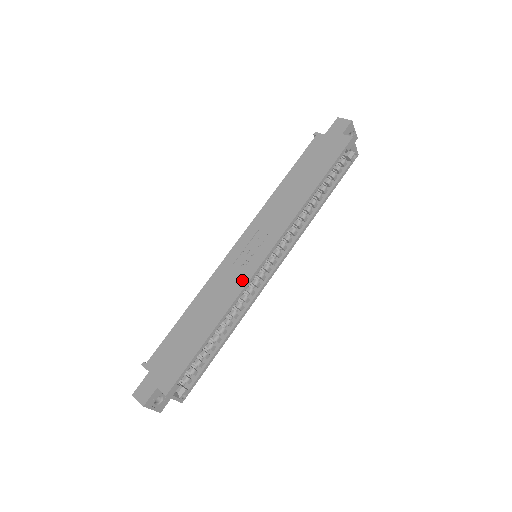
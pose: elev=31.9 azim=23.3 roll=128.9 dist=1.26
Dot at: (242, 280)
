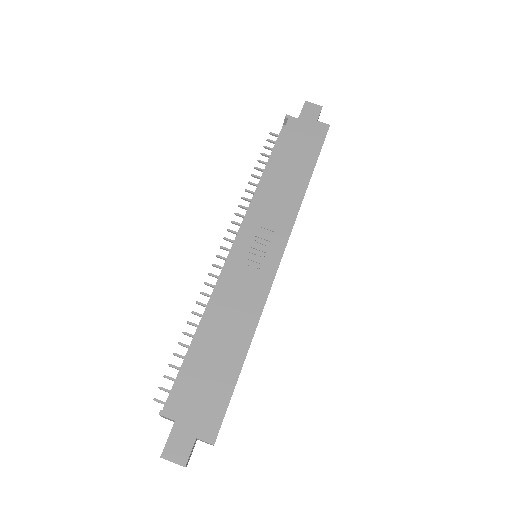
Dot at: (262, 287)
